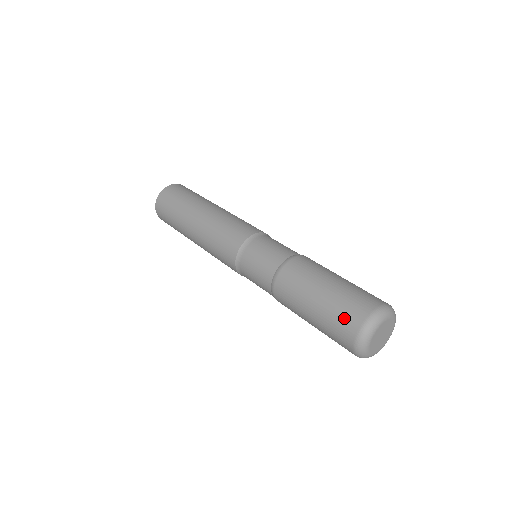
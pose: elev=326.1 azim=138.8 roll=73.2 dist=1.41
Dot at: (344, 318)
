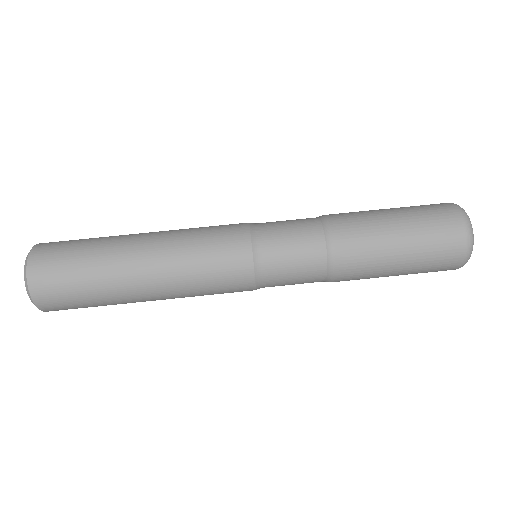
Dot at: (440, 268)
